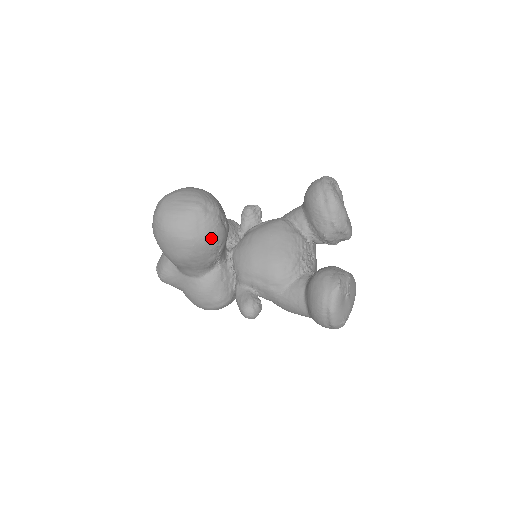
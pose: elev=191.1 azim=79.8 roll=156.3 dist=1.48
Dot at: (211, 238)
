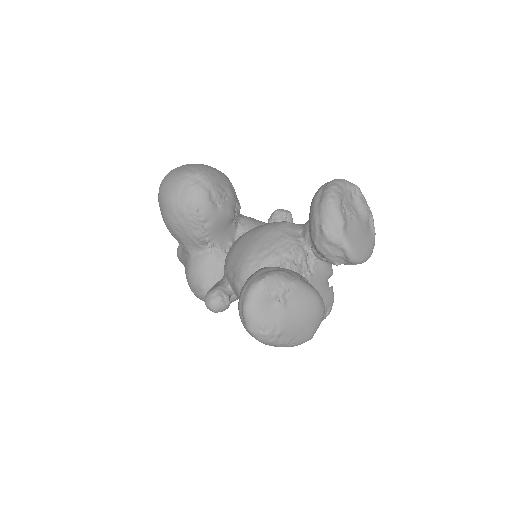
Dot at: (190, 207)
